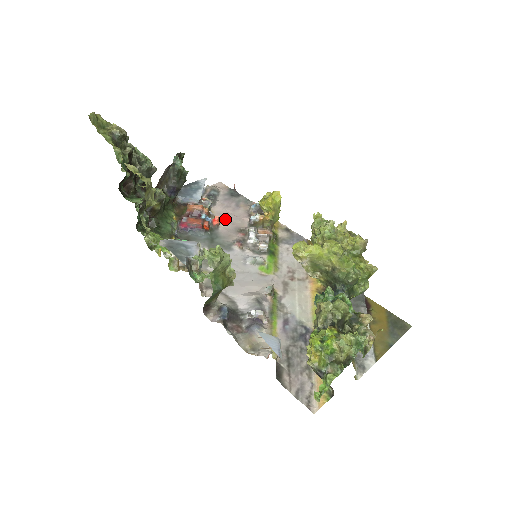
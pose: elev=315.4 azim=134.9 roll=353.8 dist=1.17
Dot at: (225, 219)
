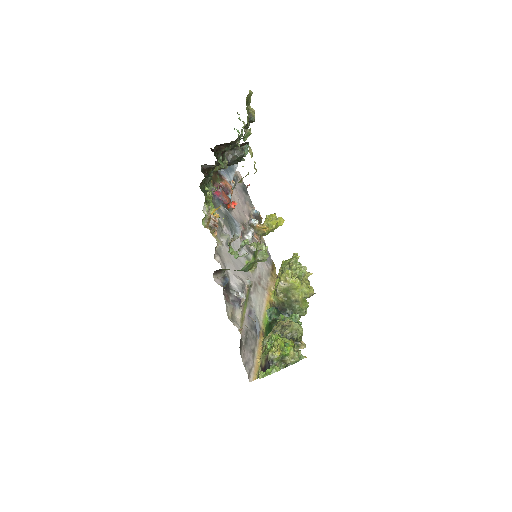
Dot at: (237, 207)
